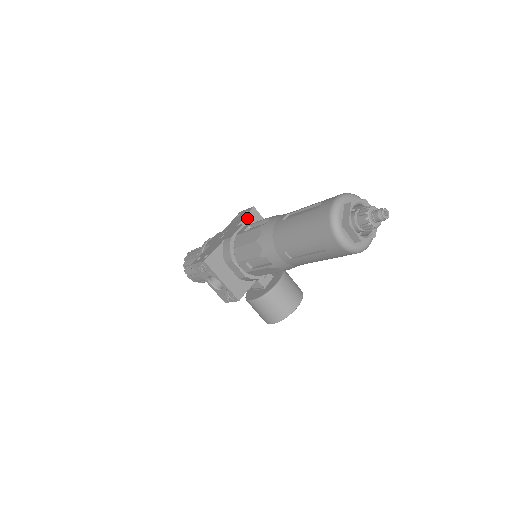
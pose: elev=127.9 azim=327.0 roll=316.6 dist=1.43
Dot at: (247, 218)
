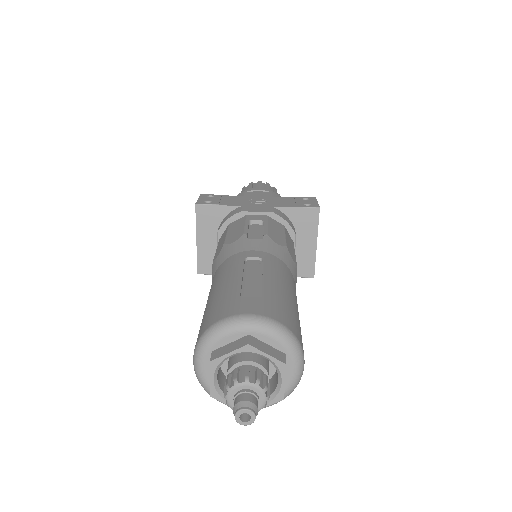
Dot at: (296, 211)
